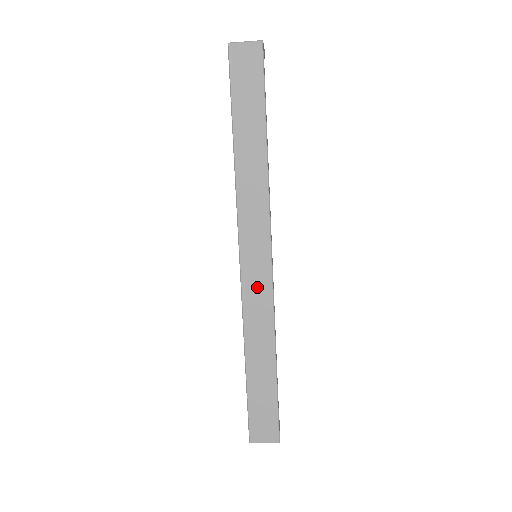
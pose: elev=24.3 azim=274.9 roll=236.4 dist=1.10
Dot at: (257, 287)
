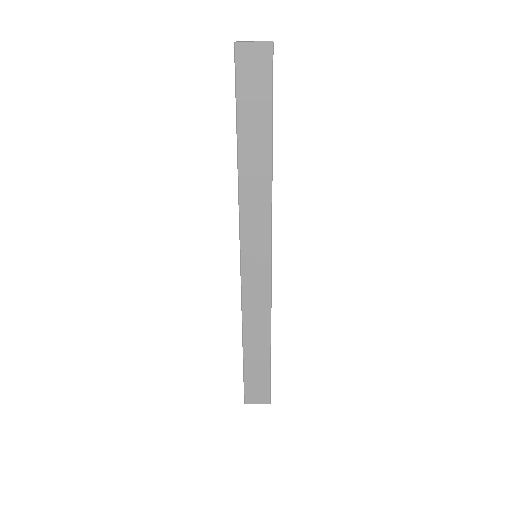
Dot at: (256, 284)
